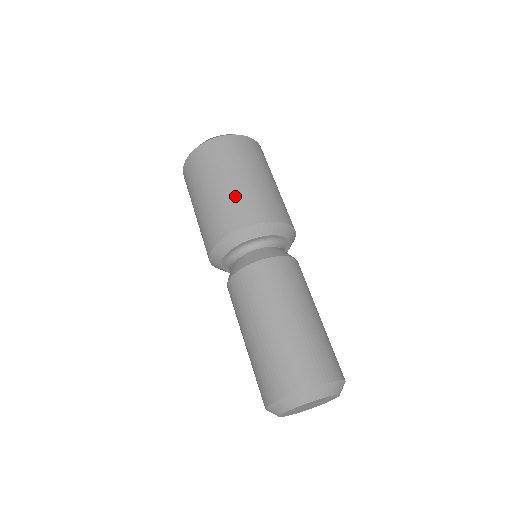
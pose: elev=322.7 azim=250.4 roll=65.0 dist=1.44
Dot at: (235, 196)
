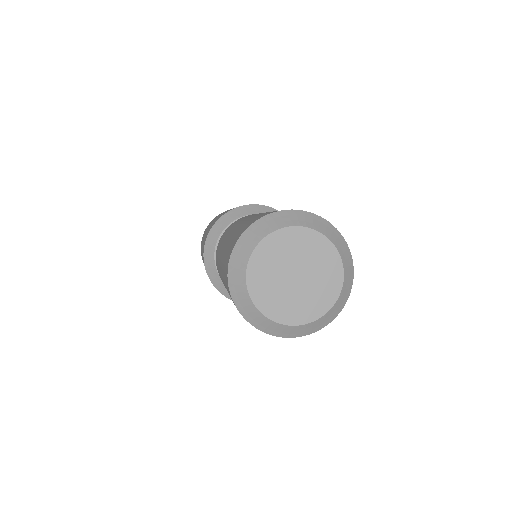
Dot at: occluded
